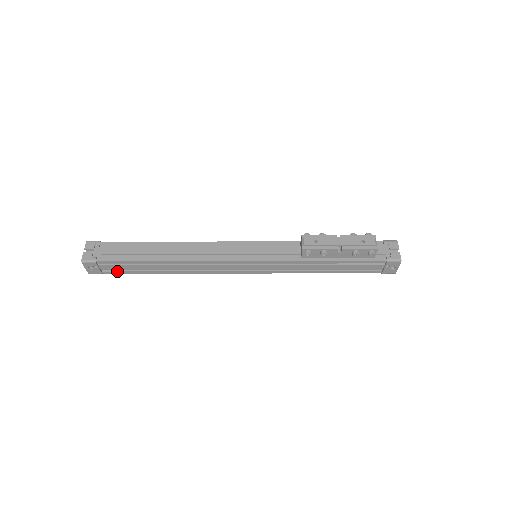
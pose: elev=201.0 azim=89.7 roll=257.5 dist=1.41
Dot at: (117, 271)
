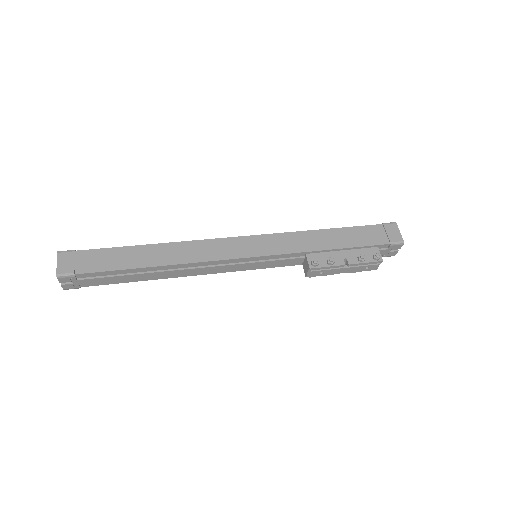
Dot at: occluded
